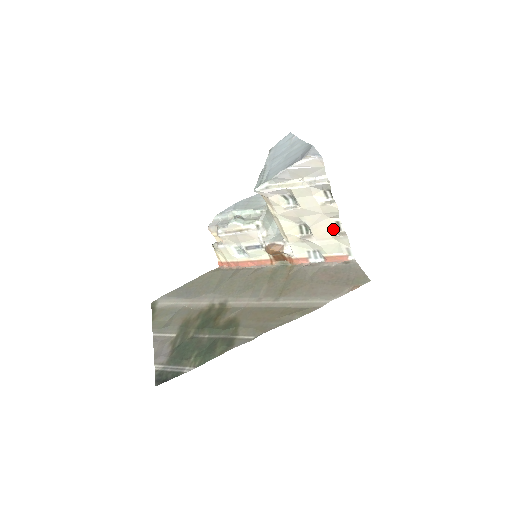
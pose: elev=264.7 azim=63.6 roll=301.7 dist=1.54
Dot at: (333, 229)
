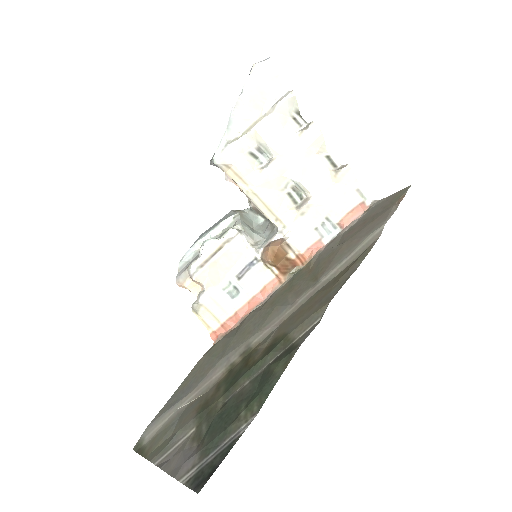
Dot at: (328, 169)
